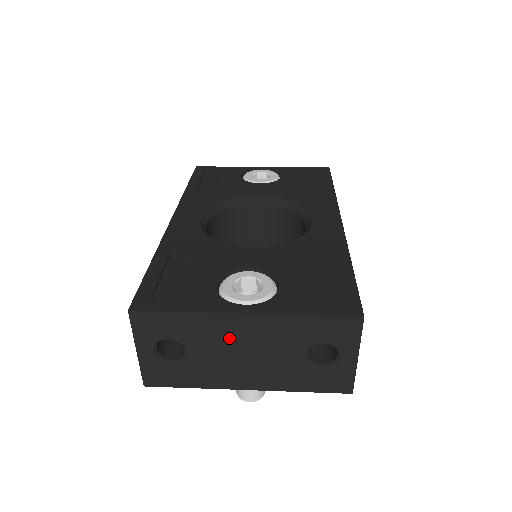
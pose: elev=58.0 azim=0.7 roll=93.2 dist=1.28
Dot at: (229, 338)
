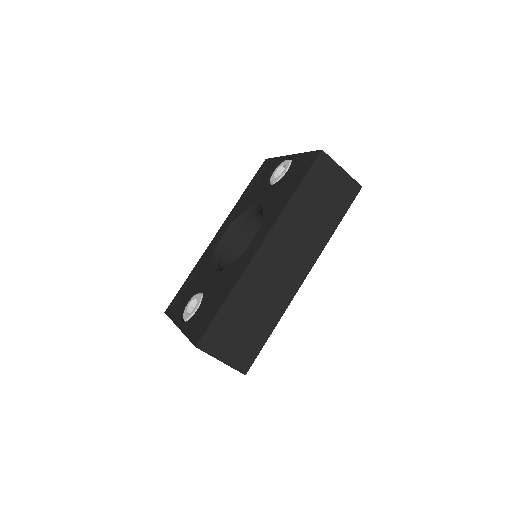
Dot at: occluded
